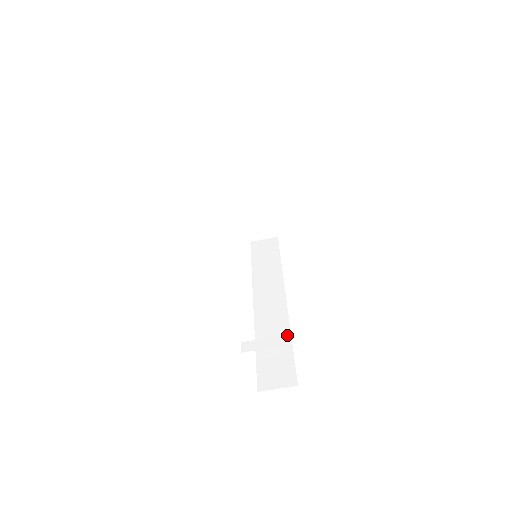
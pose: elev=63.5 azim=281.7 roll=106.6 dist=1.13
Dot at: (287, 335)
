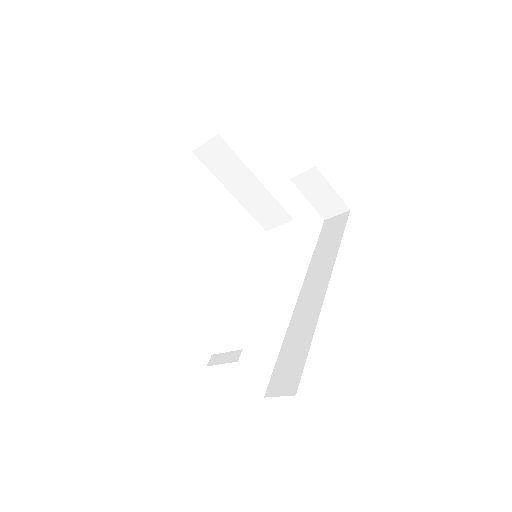
Dot at: (310, 334)
